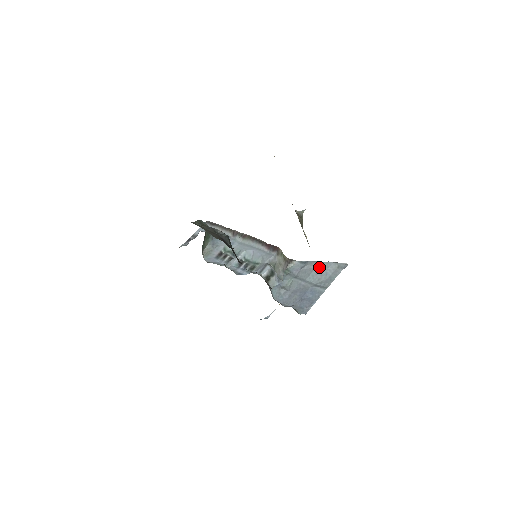
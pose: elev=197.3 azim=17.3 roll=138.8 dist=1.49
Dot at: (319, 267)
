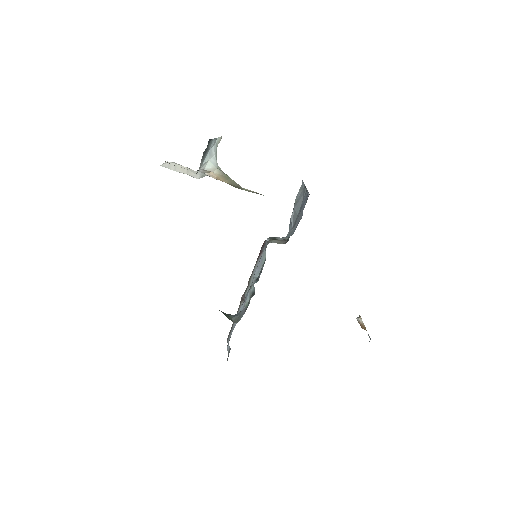
Dot at: (295, 206)
